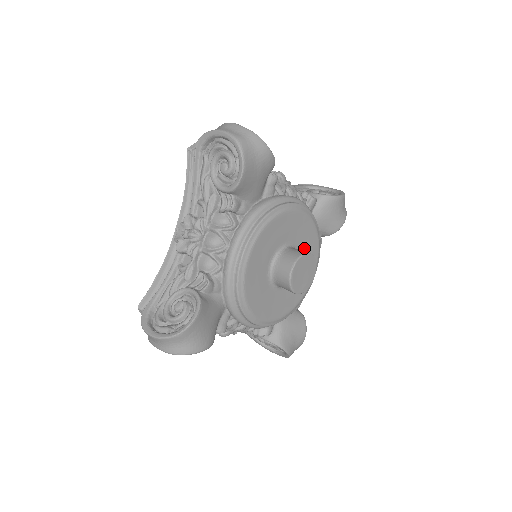
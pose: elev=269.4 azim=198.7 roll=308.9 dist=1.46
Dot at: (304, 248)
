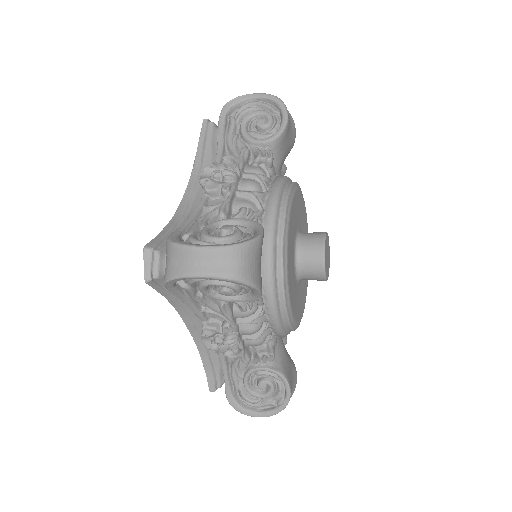
Dot at: (298, 218)
